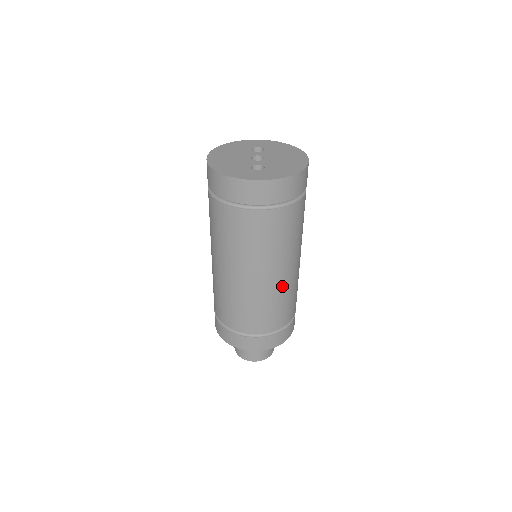
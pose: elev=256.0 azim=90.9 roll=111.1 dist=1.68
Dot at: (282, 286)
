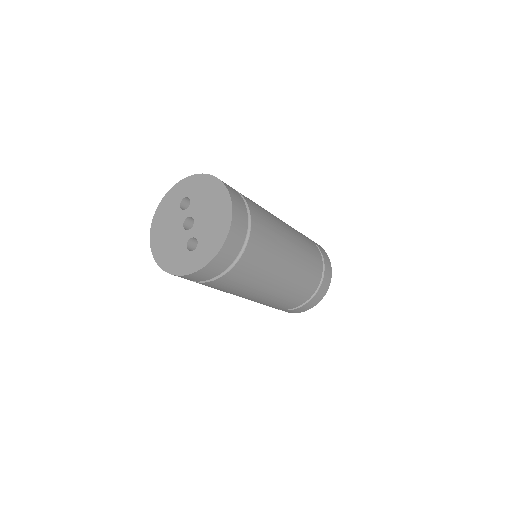
Dot at: (290, 281)
